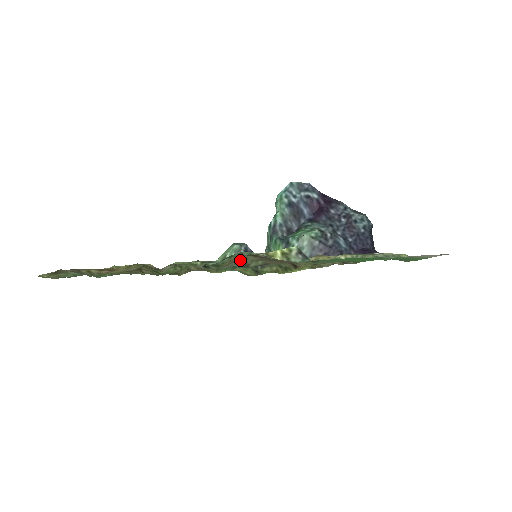
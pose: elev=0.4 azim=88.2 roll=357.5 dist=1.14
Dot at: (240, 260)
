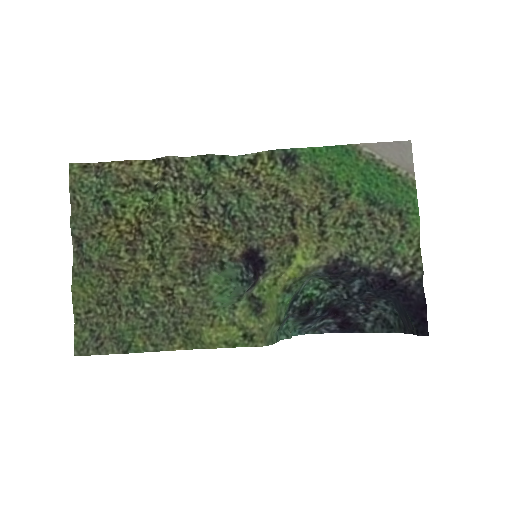
Dot at: (235, 183)
